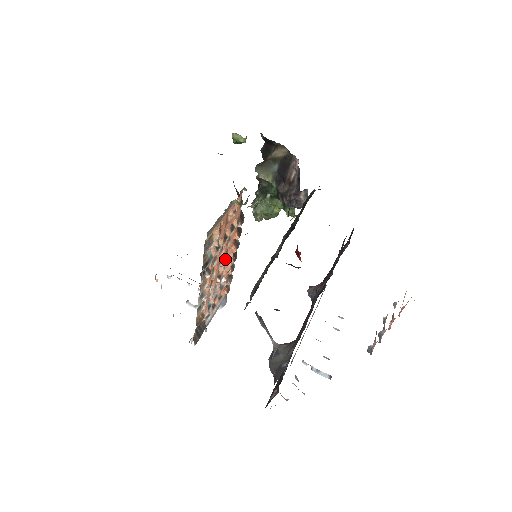
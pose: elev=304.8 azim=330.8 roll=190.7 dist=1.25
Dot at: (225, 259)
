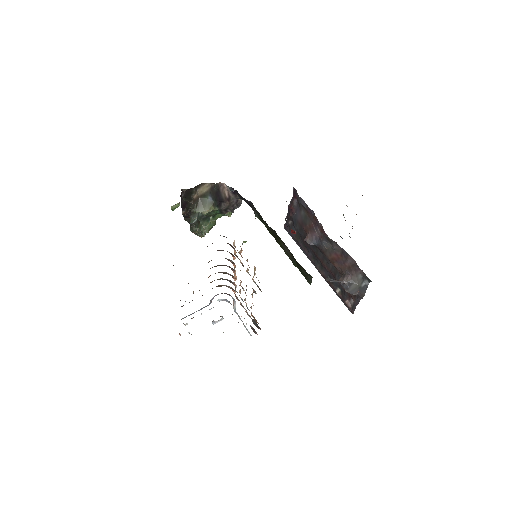
Dot at: (234, 276)
